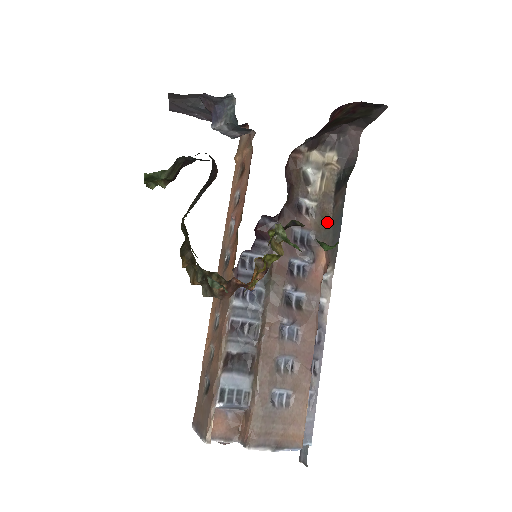
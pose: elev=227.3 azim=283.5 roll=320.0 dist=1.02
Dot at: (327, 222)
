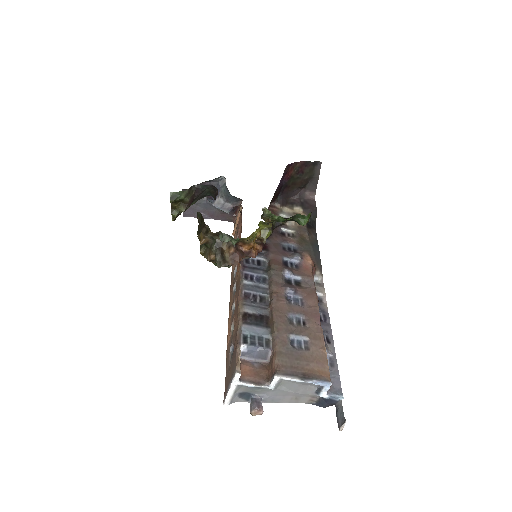
Dot at: (306, 241)
